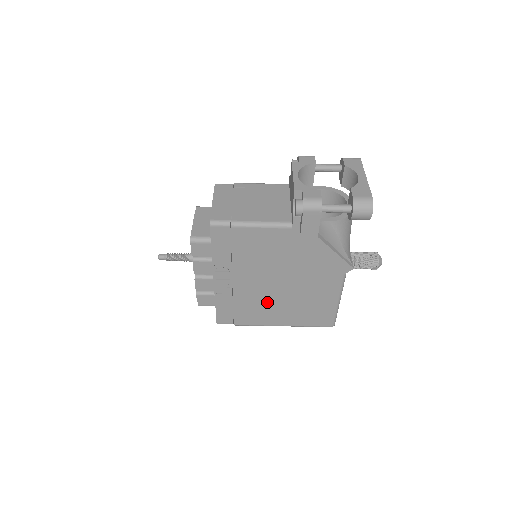
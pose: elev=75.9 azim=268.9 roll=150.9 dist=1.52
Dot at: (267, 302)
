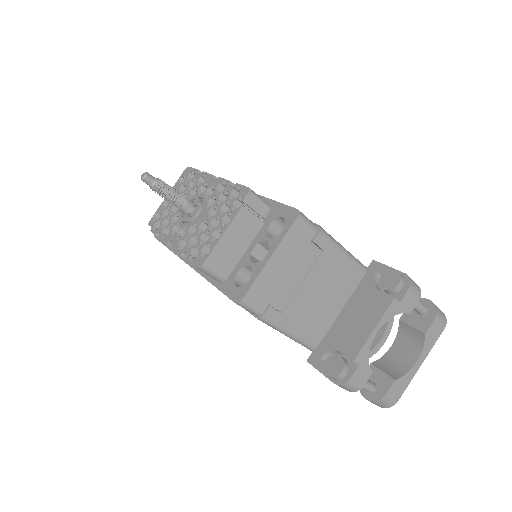
Dot at: occluded
